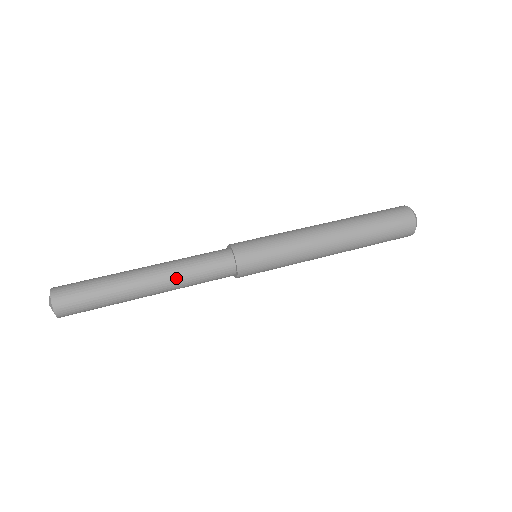
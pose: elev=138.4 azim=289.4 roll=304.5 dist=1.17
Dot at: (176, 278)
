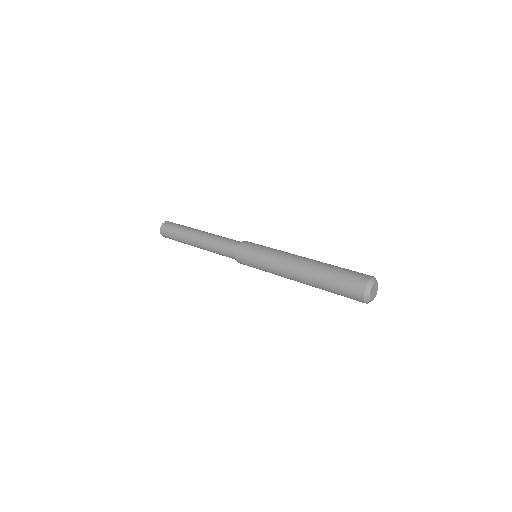
Dot at: (208, 241)
